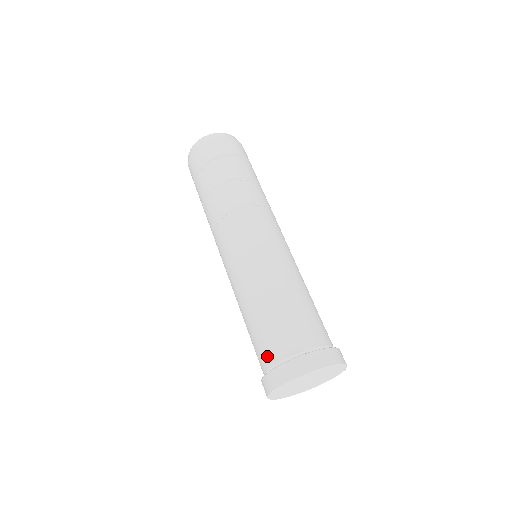
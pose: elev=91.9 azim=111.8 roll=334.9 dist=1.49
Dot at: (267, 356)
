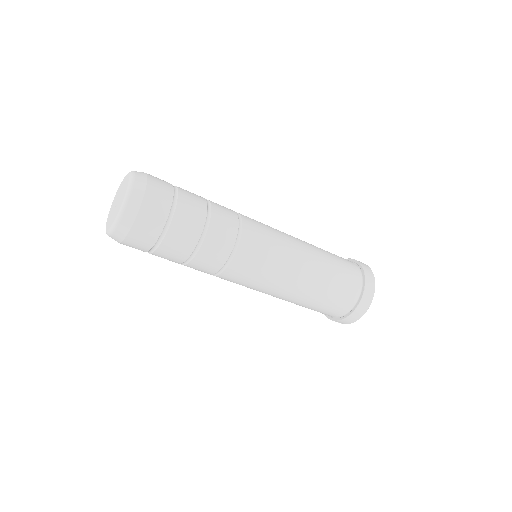
Dot at: (341, 308)
